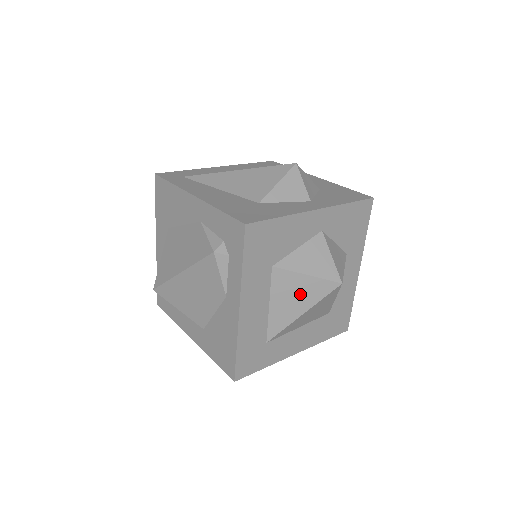
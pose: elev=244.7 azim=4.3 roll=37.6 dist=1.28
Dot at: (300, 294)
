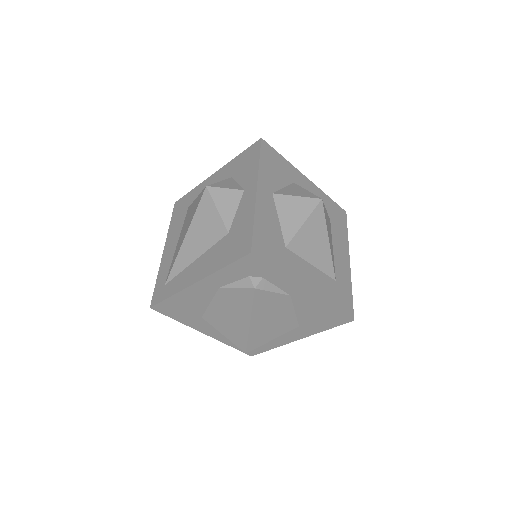
Dot at: (314, 236)
